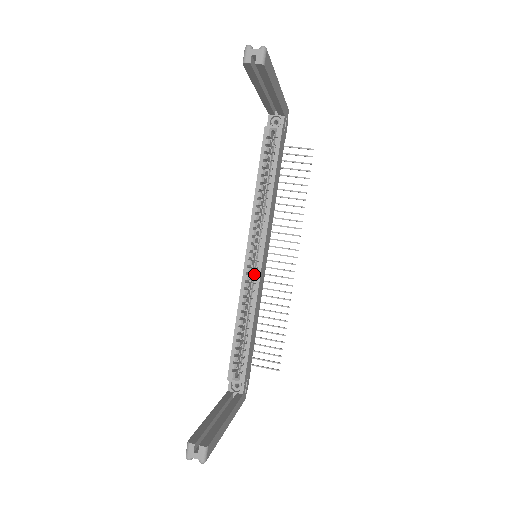
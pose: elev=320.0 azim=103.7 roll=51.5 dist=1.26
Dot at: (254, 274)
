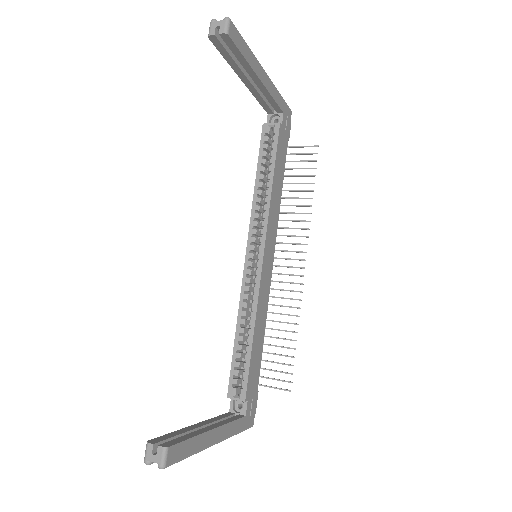
Dot at: occluded
